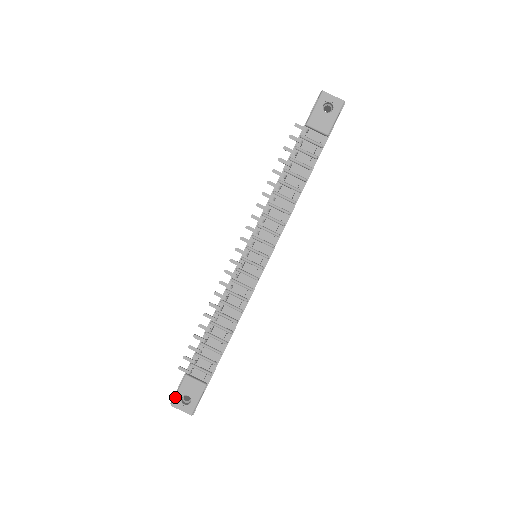
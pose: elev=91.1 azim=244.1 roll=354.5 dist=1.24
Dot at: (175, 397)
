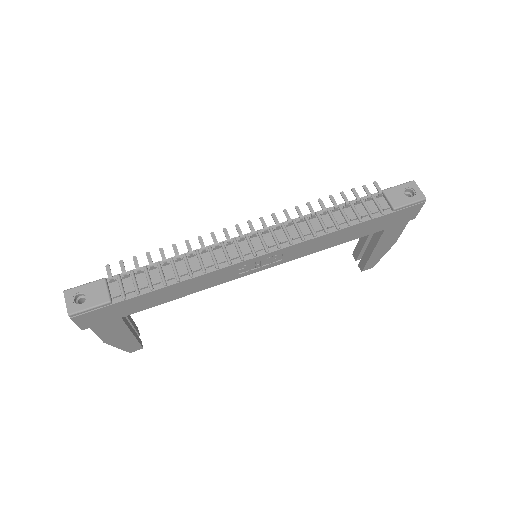
Dot at: (75, 287)
